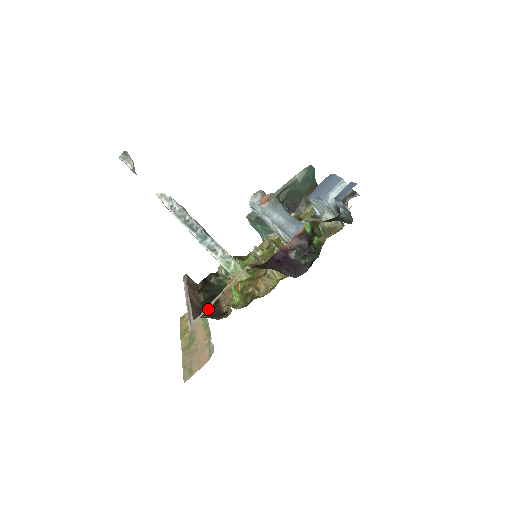
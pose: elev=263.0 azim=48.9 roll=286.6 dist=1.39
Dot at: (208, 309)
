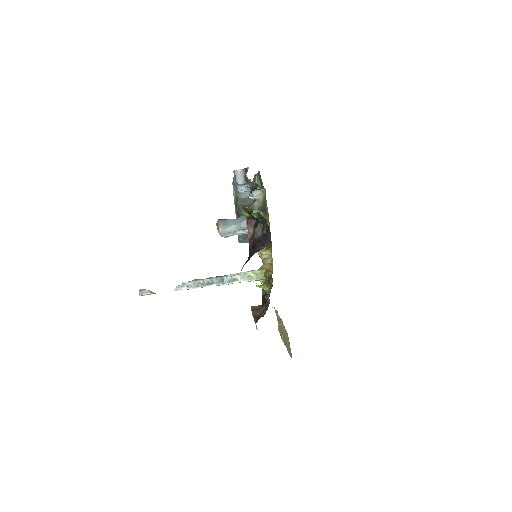
Dot at: (263, 310)
